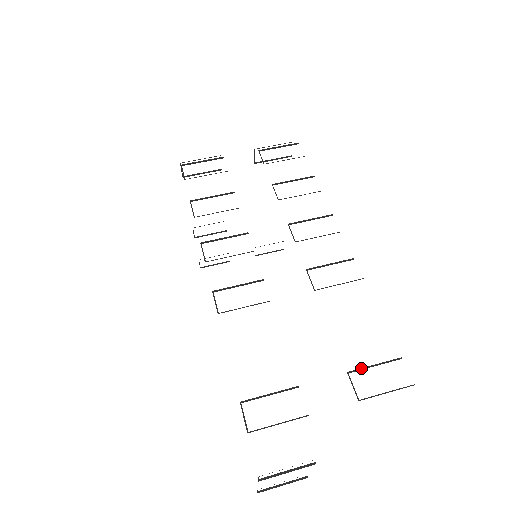
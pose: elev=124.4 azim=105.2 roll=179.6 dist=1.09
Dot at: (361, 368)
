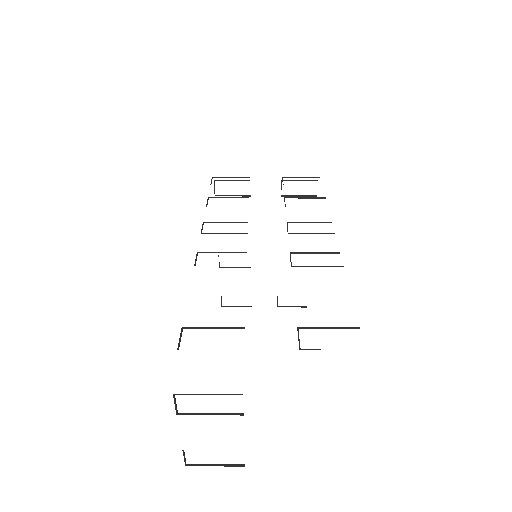
Dot at: (313, 327)
